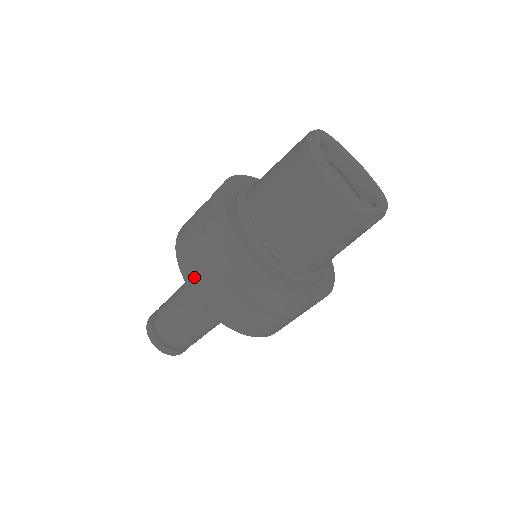
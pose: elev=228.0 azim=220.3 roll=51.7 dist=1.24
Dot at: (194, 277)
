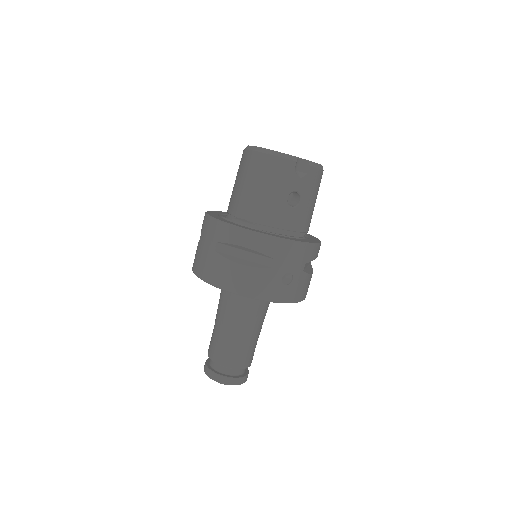
Dot at: (201, 267)
